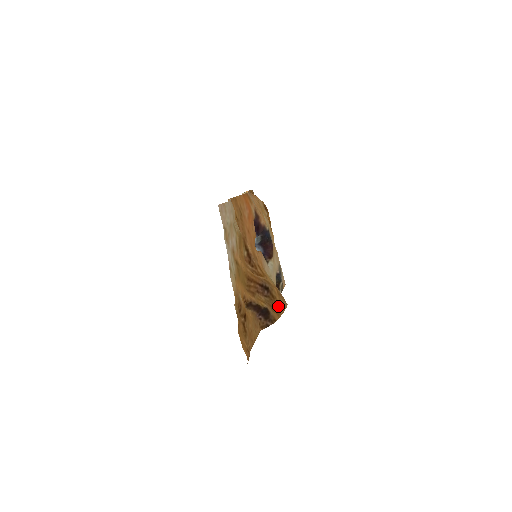
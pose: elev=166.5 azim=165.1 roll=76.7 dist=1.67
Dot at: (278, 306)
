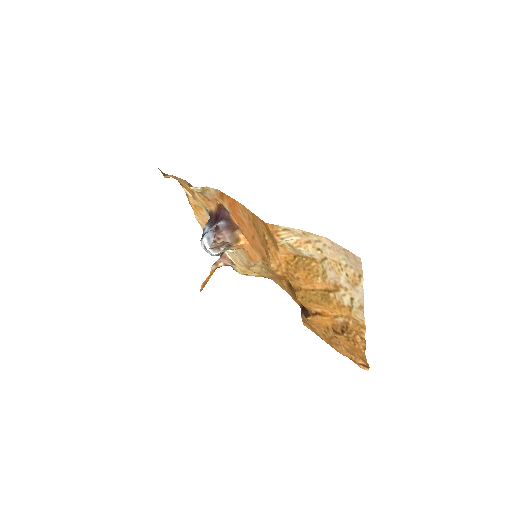
Dot at: (289, 291)
